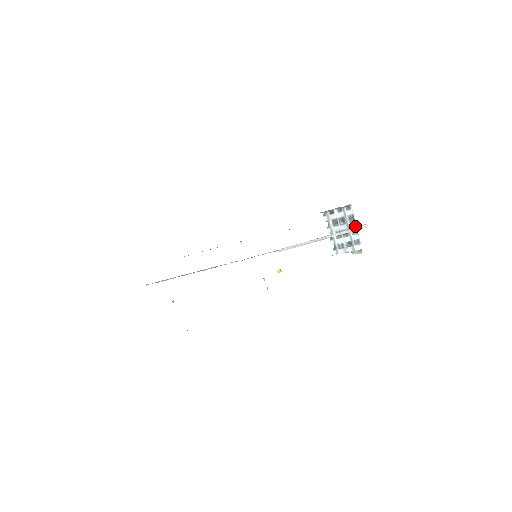
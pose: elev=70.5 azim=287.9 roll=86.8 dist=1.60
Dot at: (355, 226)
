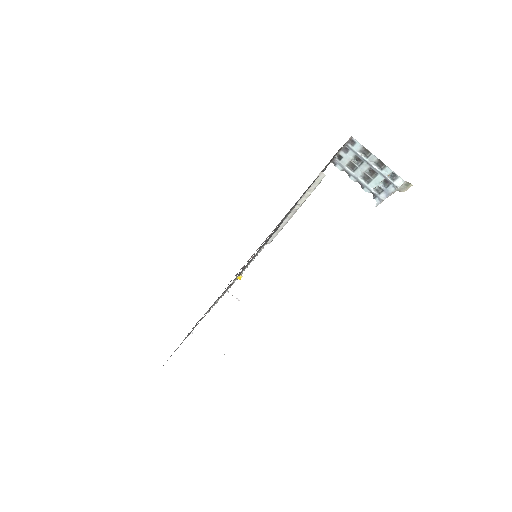
Dot at: (376, 159)
